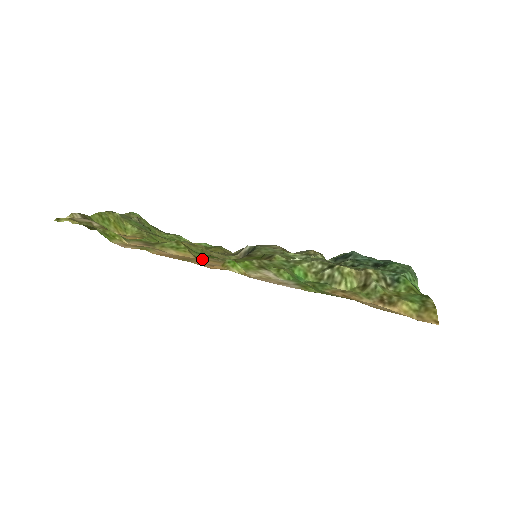
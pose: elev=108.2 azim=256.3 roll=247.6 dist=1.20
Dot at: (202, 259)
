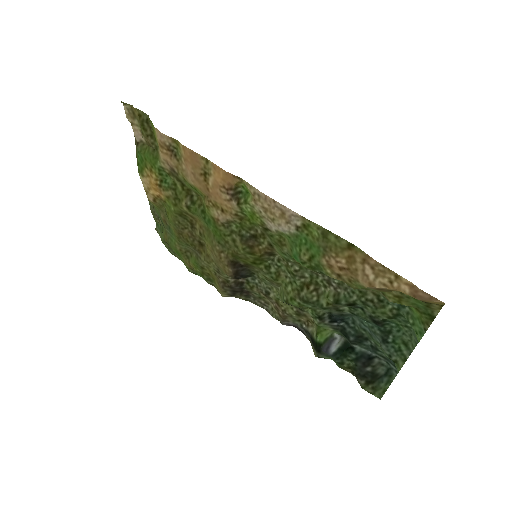
Dot at: (213, 201)
